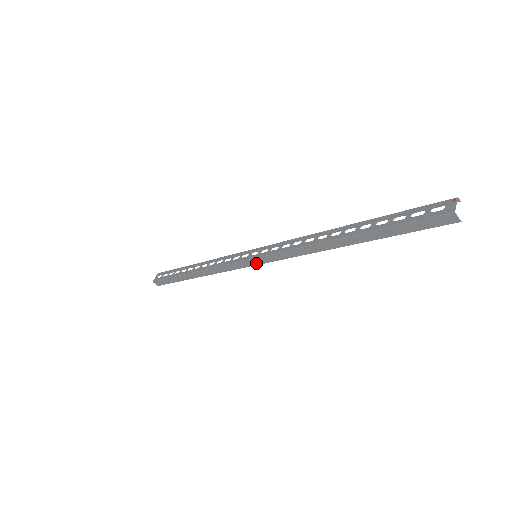
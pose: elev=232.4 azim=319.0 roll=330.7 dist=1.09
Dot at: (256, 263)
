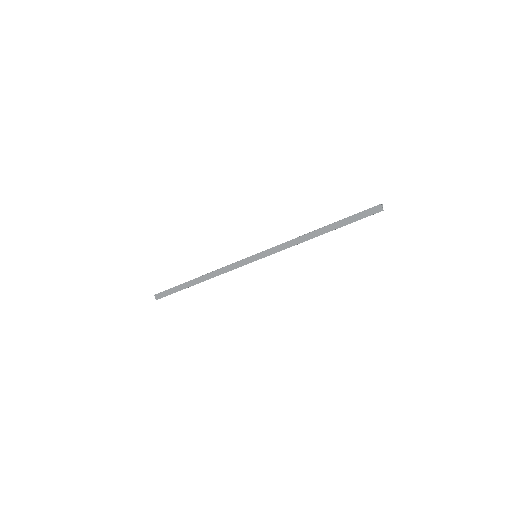
Dot at: (255, 259)
